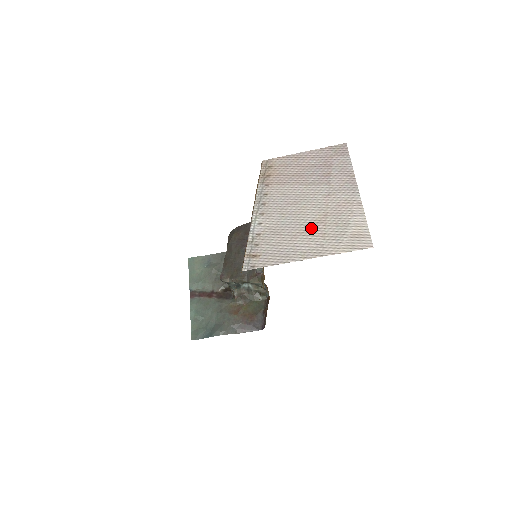
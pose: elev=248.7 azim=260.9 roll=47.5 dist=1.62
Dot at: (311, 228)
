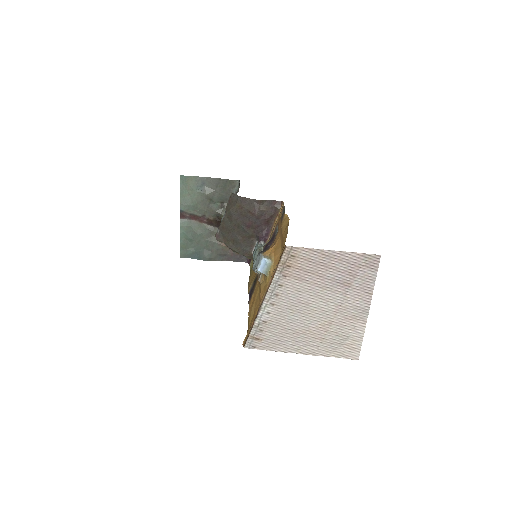
Dot at: (313, 331)
